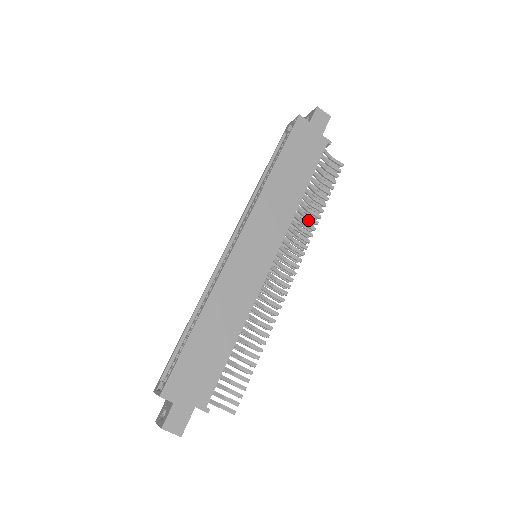
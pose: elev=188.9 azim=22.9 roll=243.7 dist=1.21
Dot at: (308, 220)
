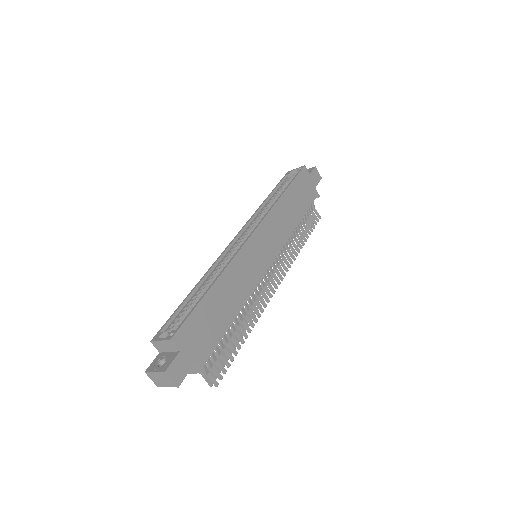
Dot at: occluded
